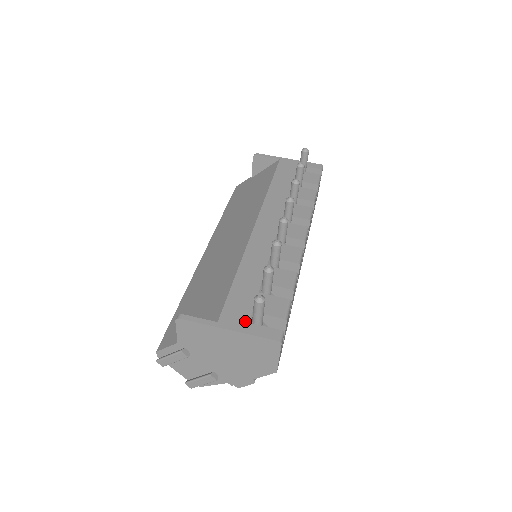
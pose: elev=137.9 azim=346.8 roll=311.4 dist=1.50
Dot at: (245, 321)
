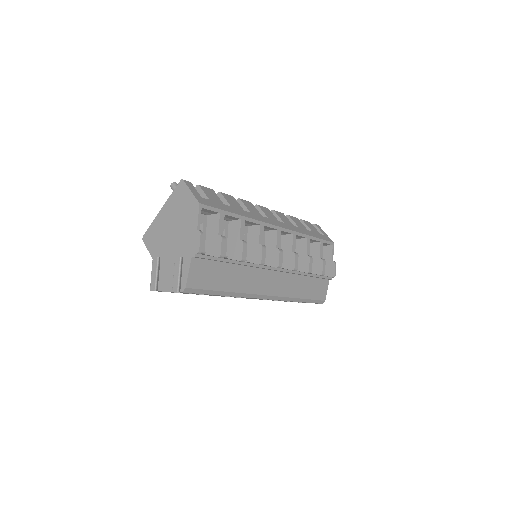
Dot at: occluded
